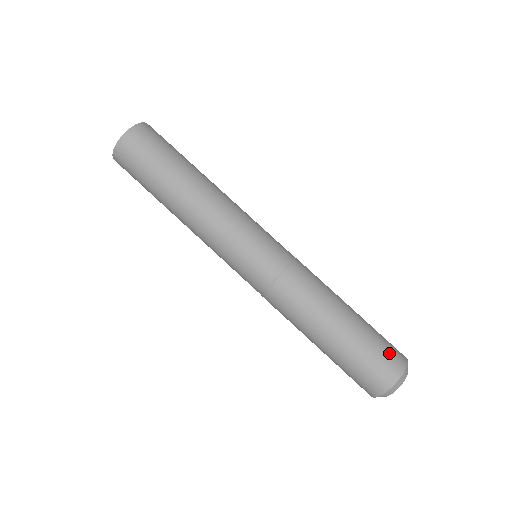
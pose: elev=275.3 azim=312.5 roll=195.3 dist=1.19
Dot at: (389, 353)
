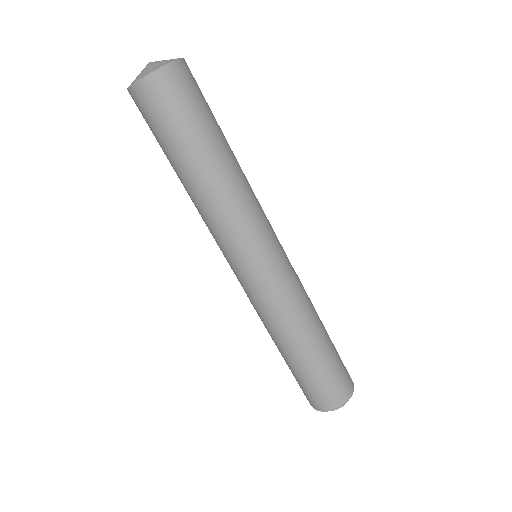
Dot at: (345, 379)
